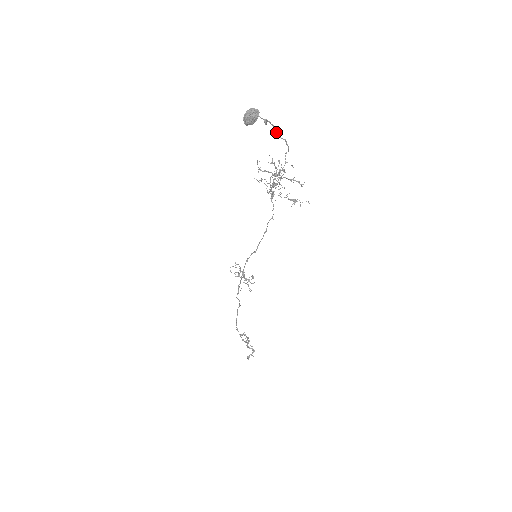
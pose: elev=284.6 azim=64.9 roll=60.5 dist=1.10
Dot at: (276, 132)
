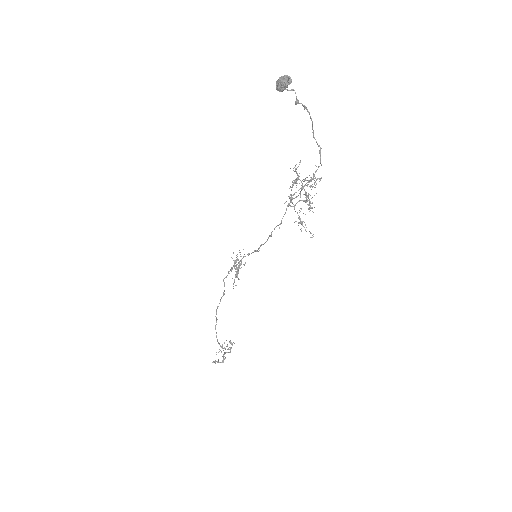
Dot at: (313, 130)
